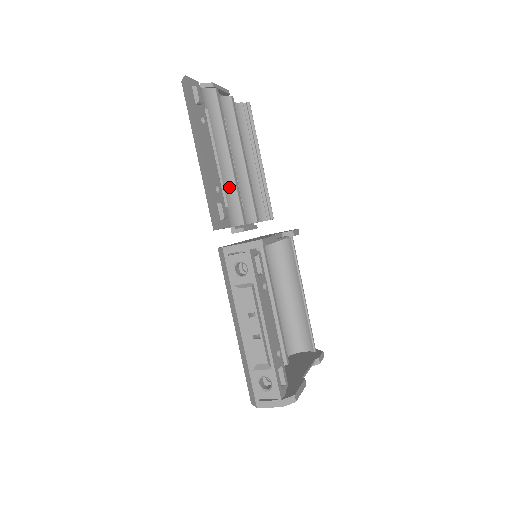
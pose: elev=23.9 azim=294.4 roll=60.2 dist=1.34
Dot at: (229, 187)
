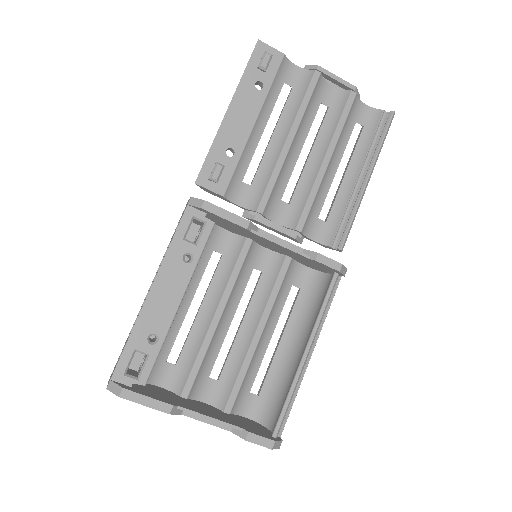
Dot at: (267, 168)
